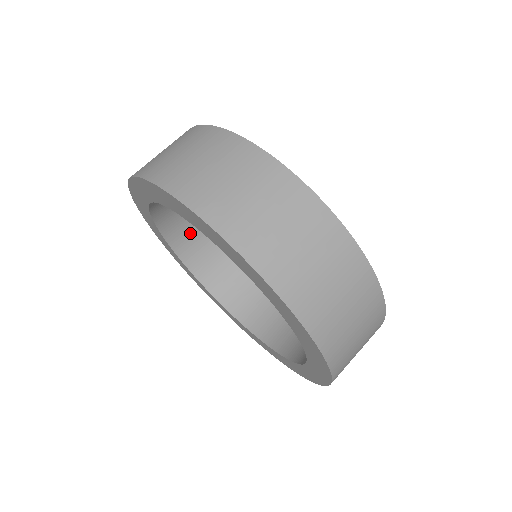
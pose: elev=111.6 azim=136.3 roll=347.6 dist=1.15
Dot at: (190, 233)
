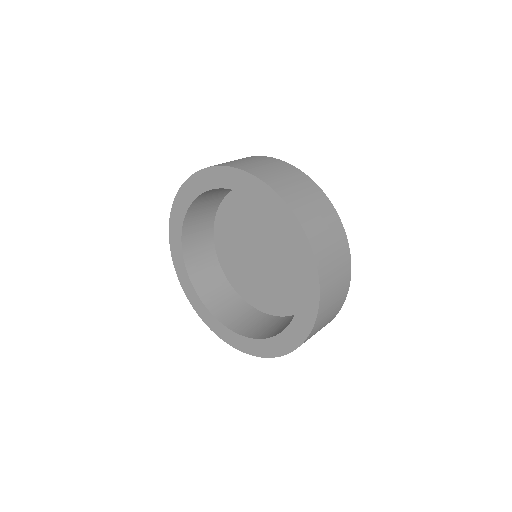
Dot at: (197, 241)
